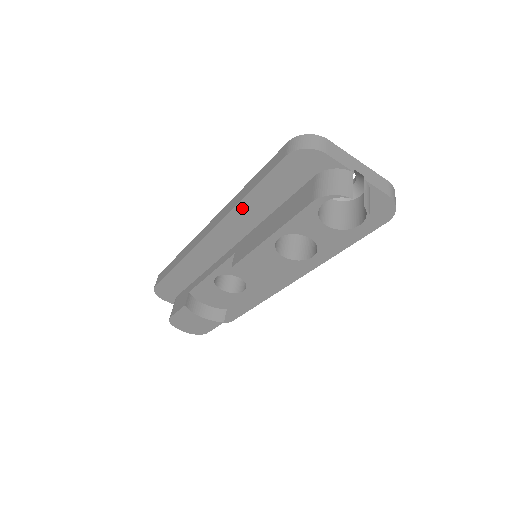
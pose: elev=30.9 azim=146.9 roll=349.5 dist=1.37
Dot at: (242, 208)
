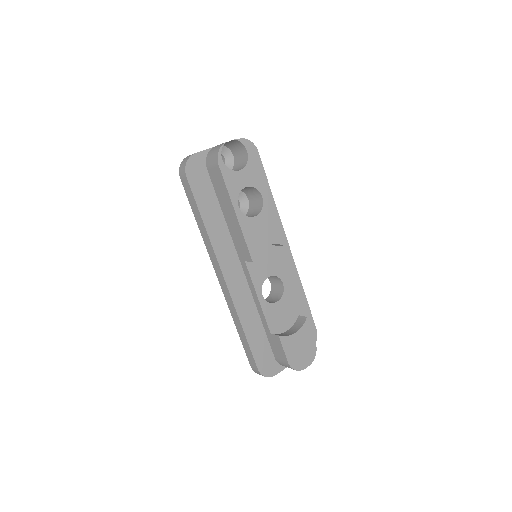
Dot at: (212, 233)
